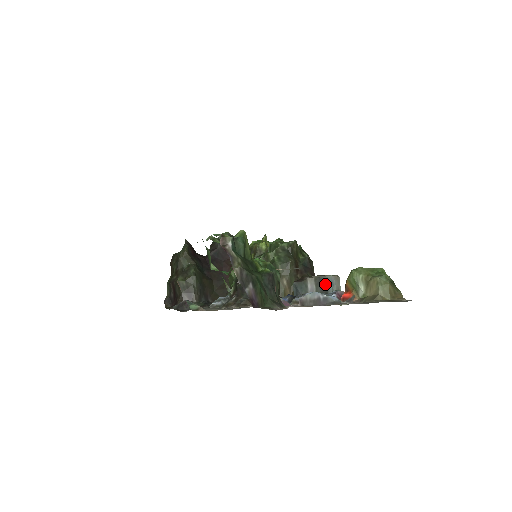
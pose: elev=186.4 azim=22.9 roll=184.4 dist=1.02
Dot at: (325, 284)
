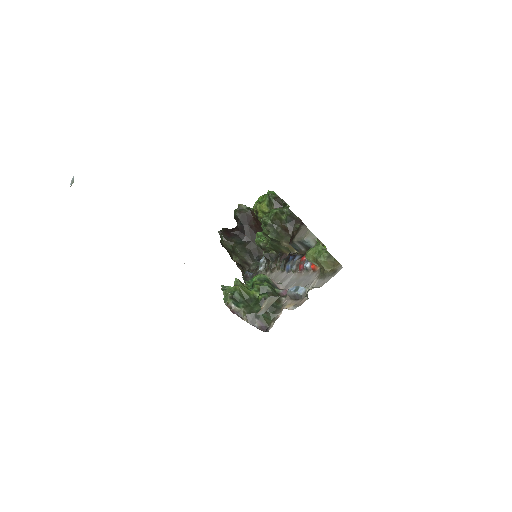
Dot at: (304, 244)
